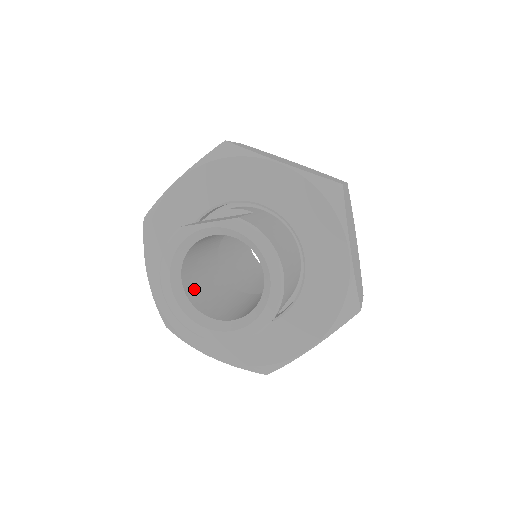
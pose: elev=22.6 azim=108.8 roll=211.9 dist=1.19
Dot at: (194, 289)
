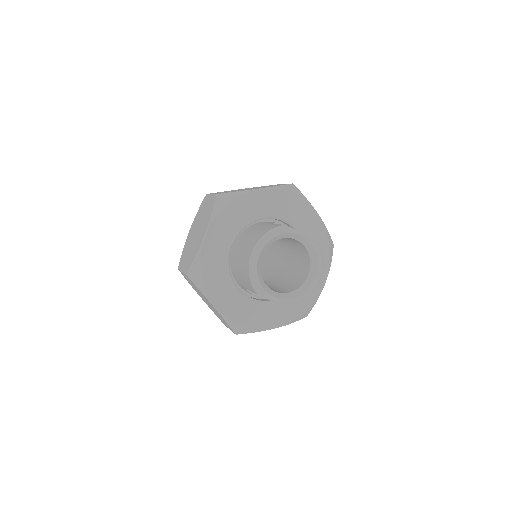
Dot at: occluded
